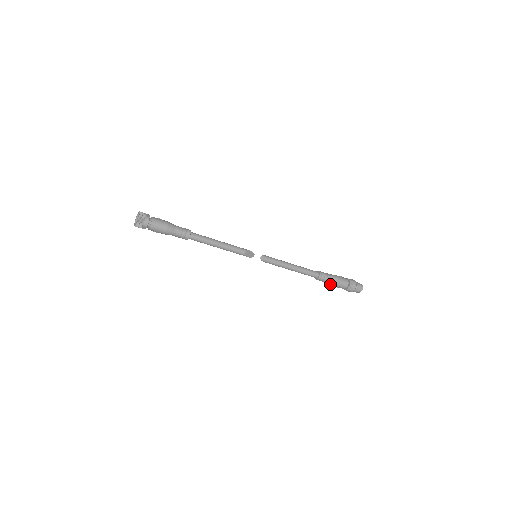
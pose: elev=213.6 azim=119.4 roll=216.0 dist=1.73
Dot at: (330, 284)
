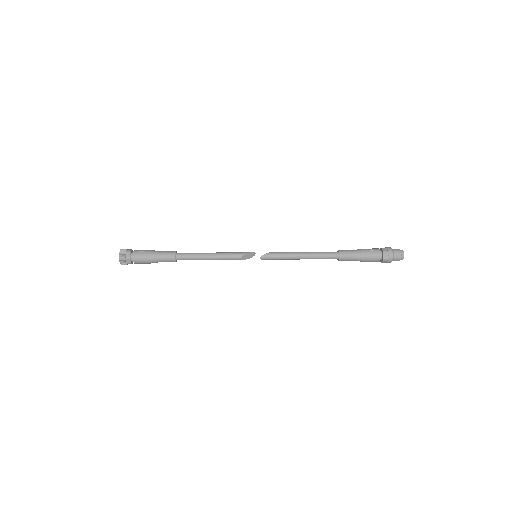
Dot at: (357, 260)
